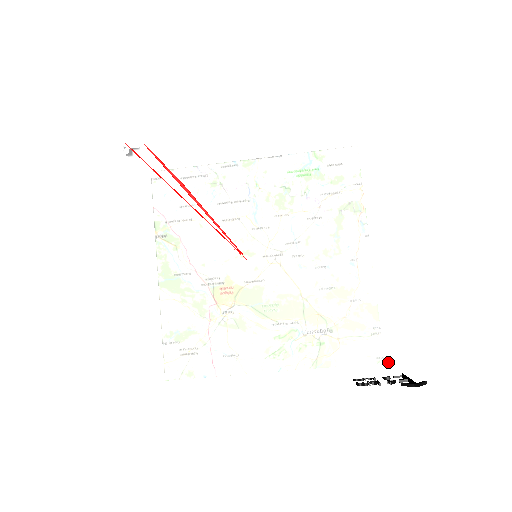
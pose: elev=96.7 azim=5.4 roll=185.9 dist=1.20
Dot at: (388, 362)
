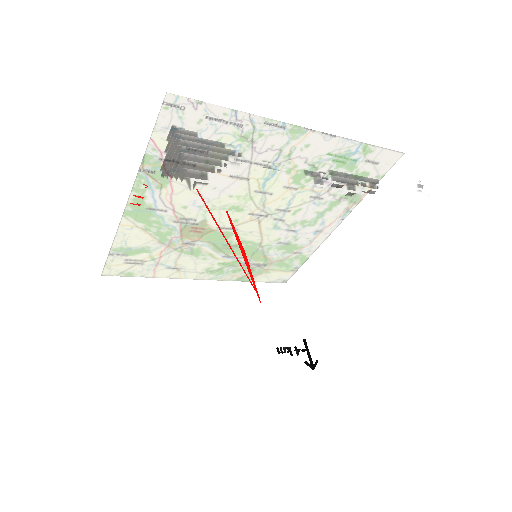
Dot at: (302, 335)
